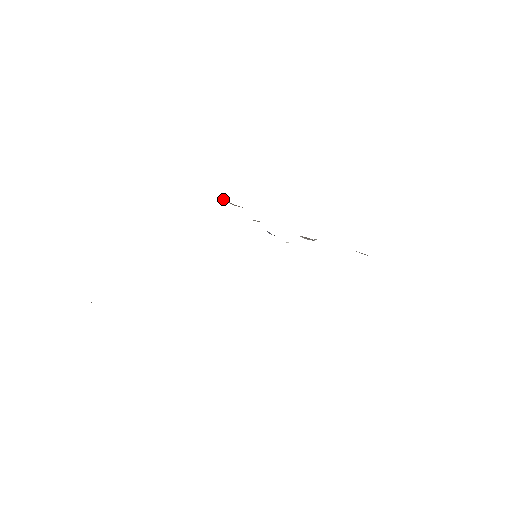
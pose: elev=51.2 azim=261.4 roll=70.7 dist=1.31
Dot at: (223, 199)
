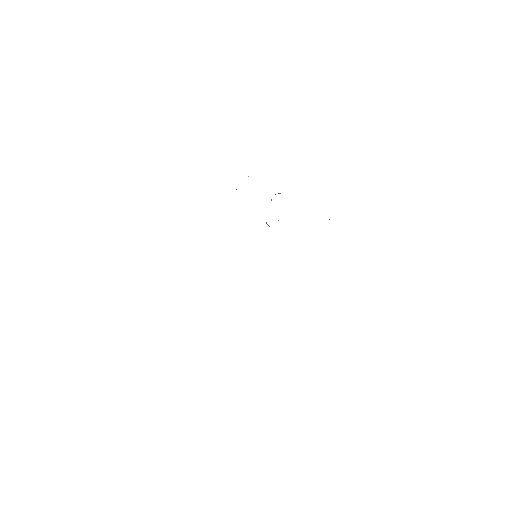
Dot at: occluded
